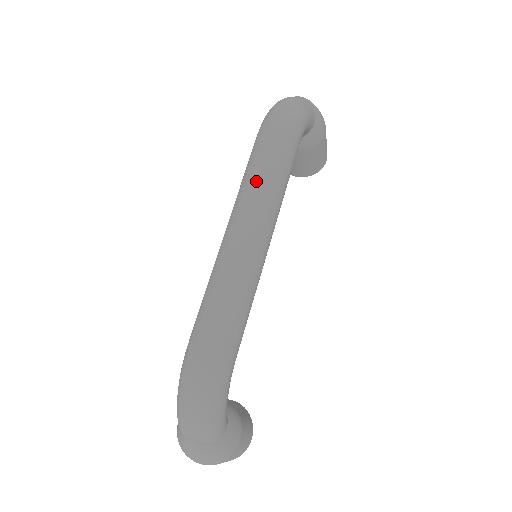
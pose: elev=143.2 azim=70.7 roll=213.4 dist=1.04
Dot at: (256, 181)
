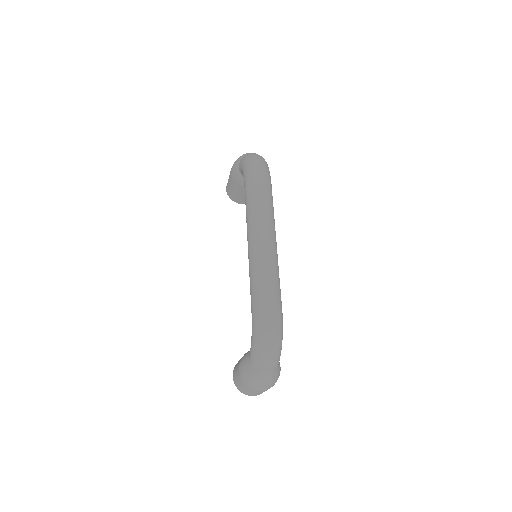
Dot at: (262, 208)
